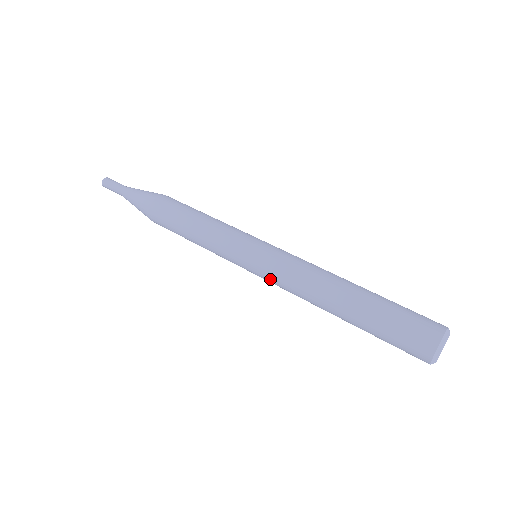
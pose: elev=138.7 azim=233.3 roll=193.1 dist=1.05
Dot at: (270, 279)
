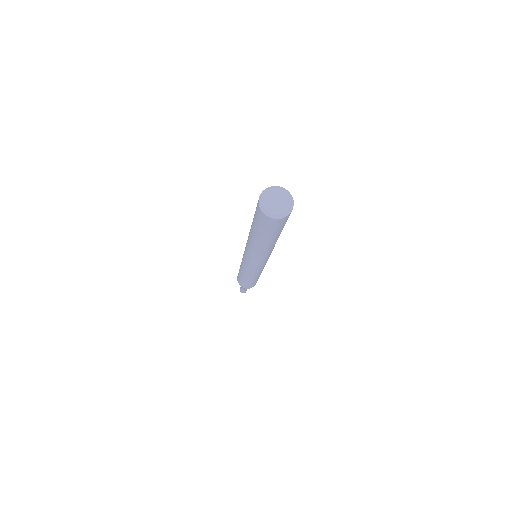
Dot at: occluded
